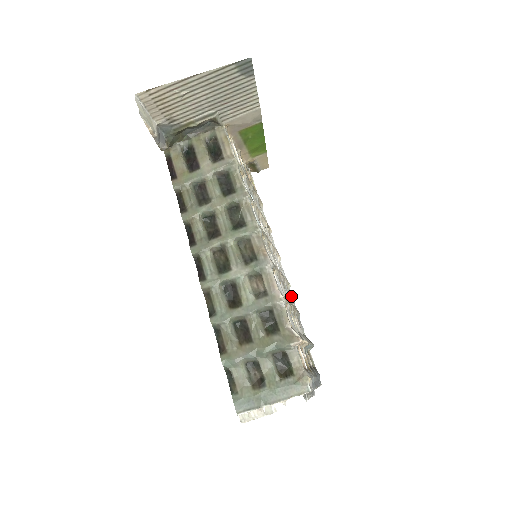
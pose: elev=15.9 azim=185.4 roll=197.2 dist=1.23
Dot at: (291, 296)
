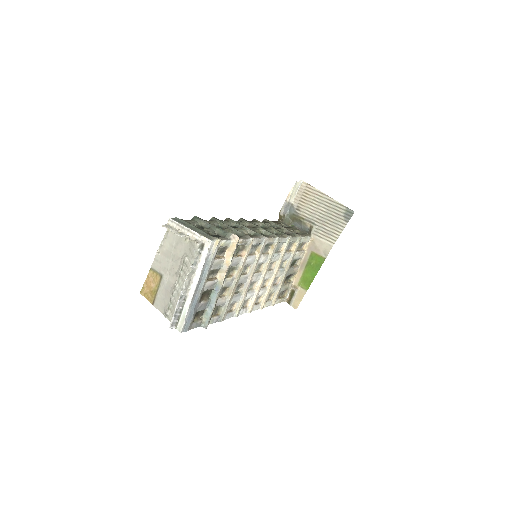
Dot at: (231, 315)
